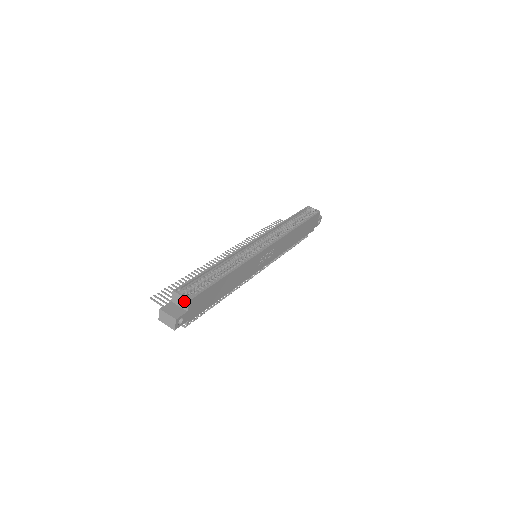
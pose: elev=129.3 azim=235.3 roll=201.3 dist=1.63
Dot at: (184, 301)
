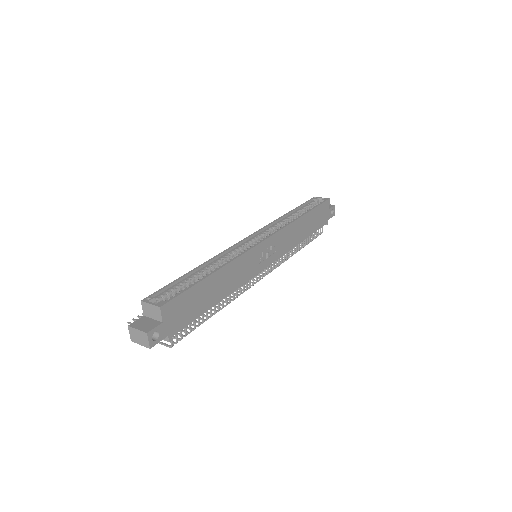
Dot at: (155, 310)
